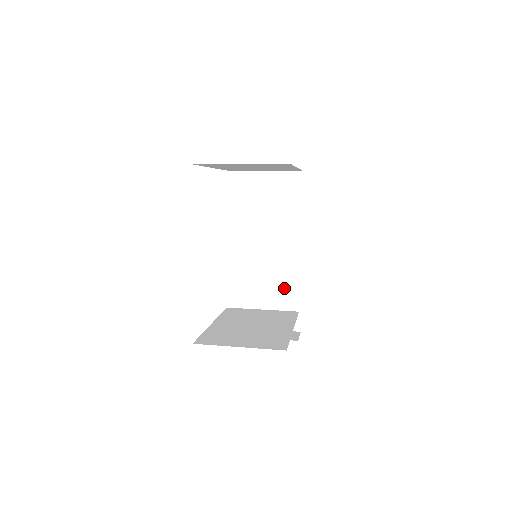
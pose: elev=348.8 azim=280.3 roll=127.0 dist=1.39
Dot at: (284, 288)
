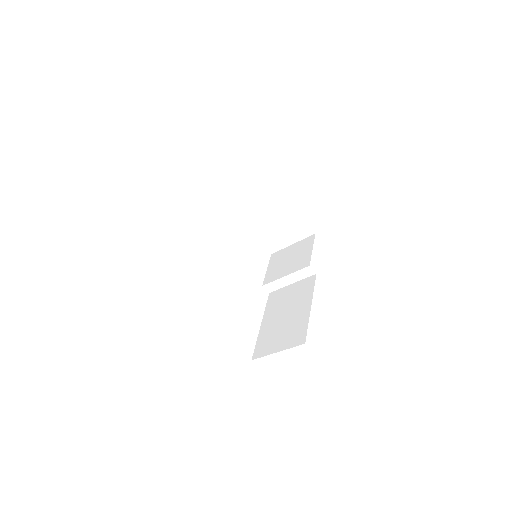
Dot at: (297, 315)
